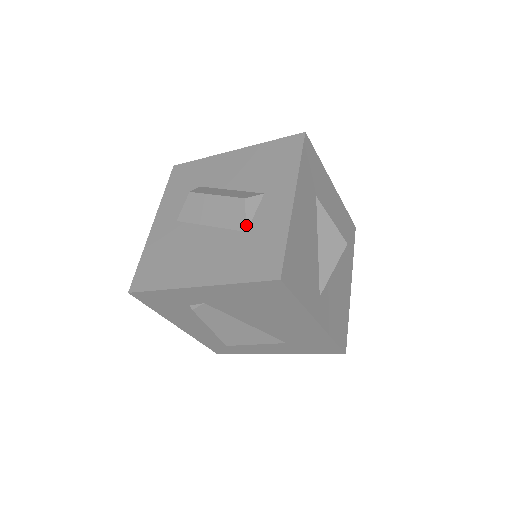
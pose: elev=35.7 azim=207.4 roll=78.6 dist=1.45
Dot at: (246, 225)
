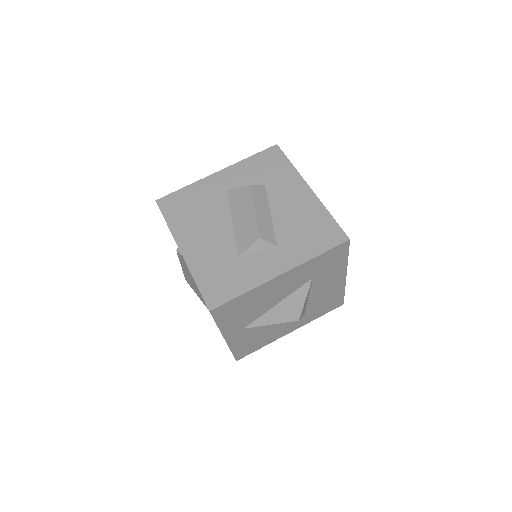
Dot at: (243, 253)
